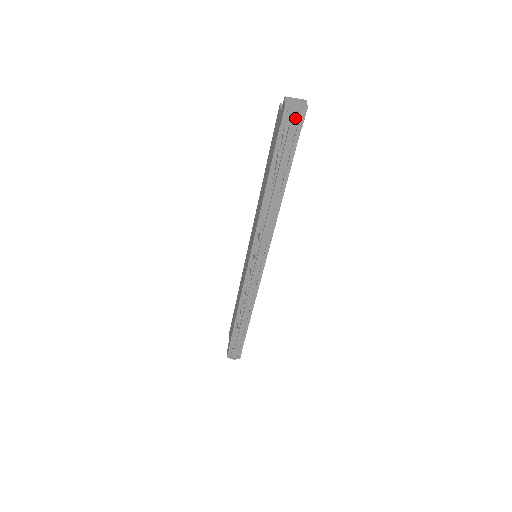
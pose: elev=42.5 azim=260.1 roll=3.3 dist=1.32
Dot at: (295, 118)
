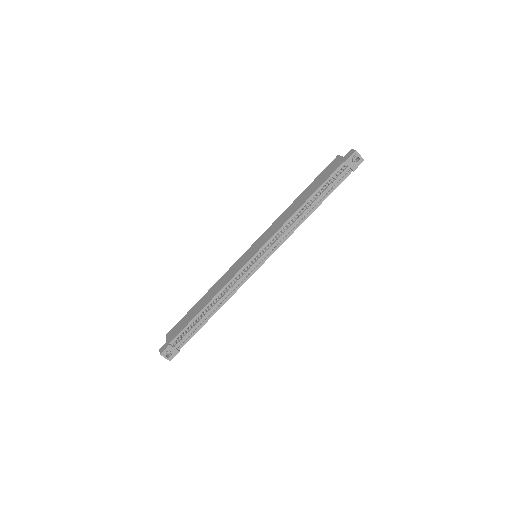
Dot at: (356, 162)
